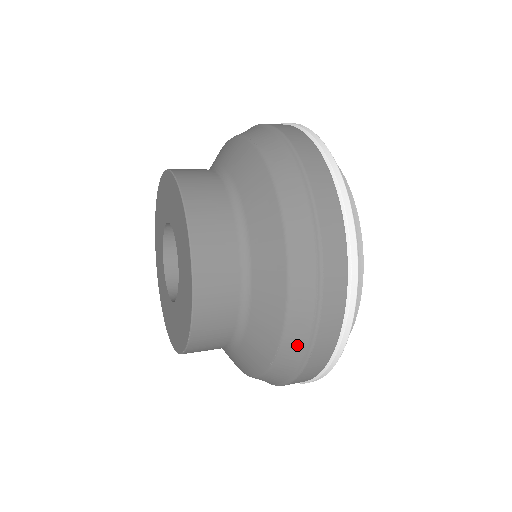
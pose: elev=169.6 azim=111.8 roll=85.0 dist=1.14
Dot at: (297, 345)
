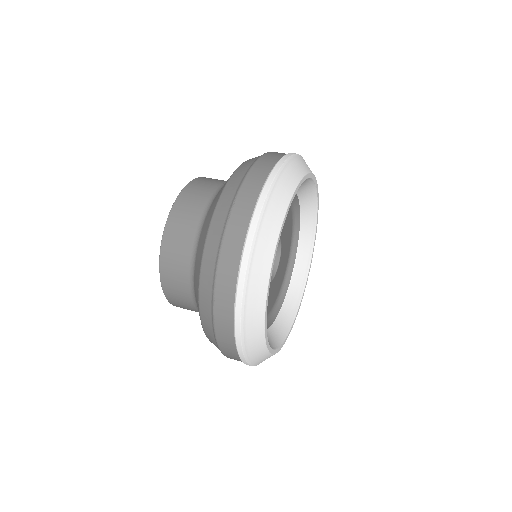
Dot at: (208, 282)
